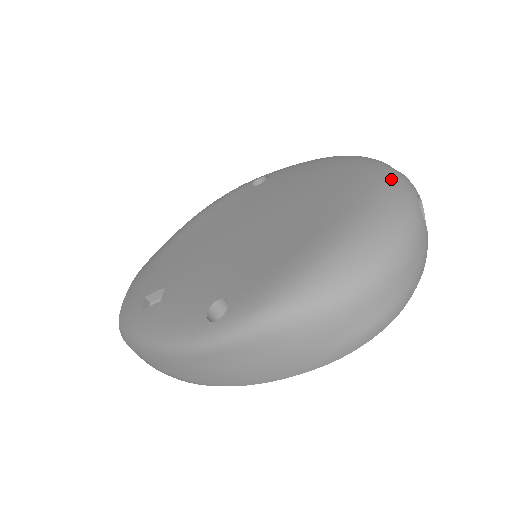
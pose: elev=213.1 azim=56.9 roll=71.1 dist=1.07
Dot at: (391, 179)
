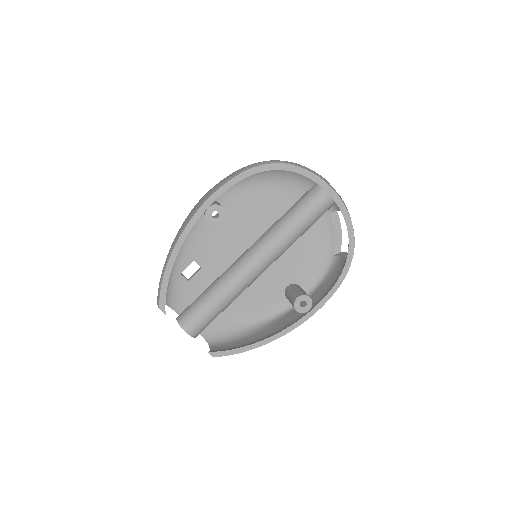
Dot at: occluded
